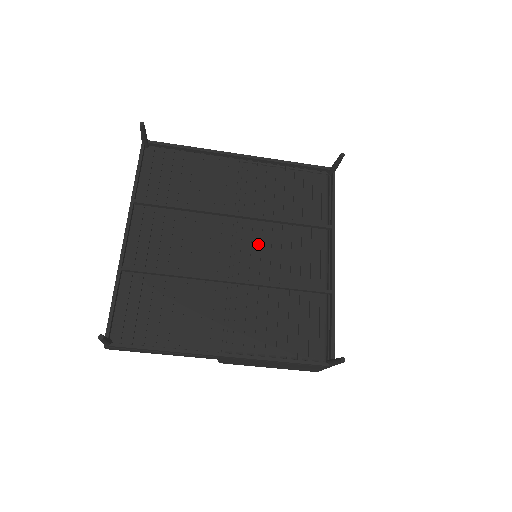
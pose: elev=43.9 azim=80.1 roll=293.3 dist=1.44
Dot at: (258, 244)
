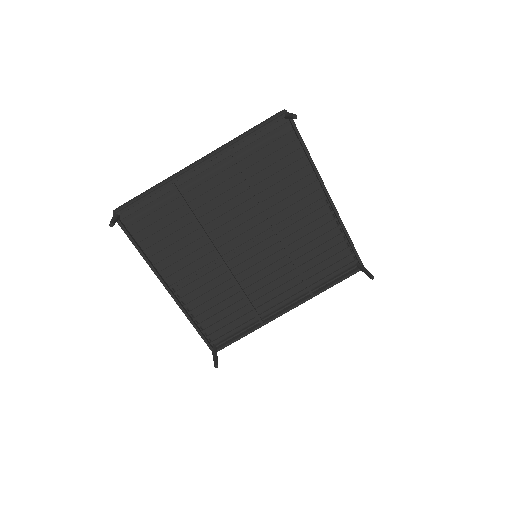
Dot at: (264, 256)
